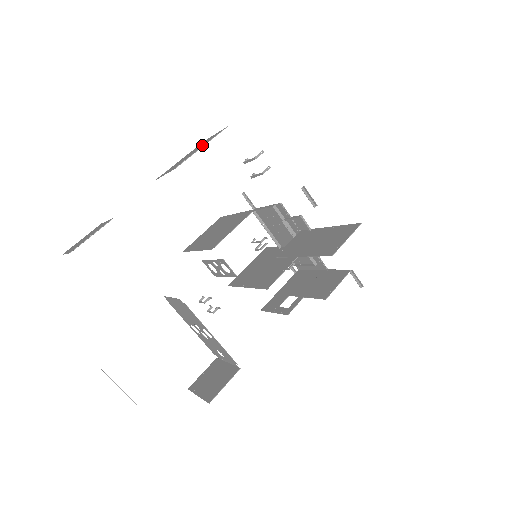
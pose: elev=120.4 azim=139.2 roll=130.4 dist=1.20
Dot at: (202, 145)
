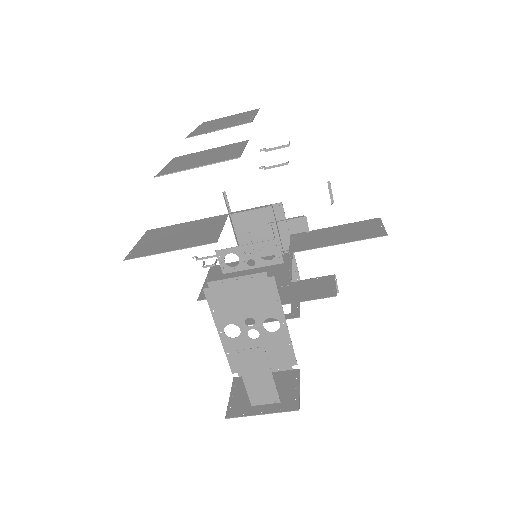
Dot at: (244, 116)
